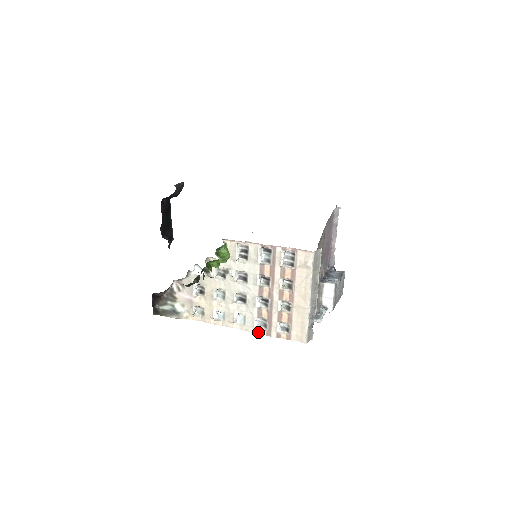
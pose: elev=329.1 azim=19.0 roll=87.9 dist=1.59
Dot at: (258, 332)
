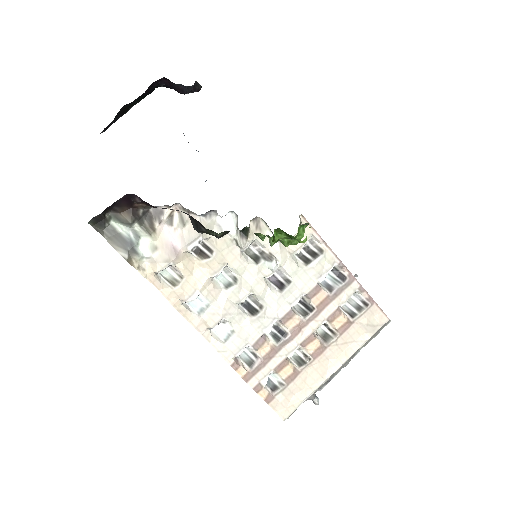
Dot at: (234, 365)
